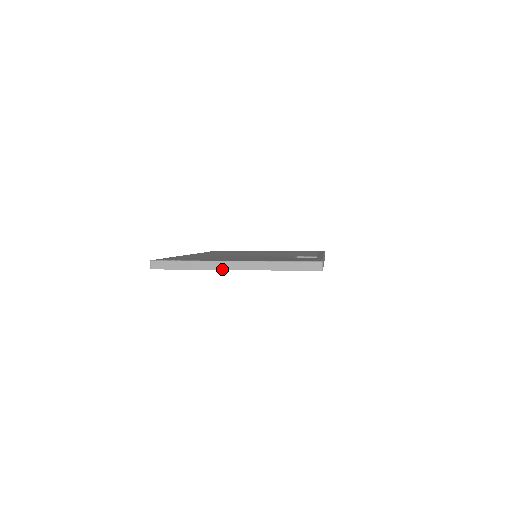
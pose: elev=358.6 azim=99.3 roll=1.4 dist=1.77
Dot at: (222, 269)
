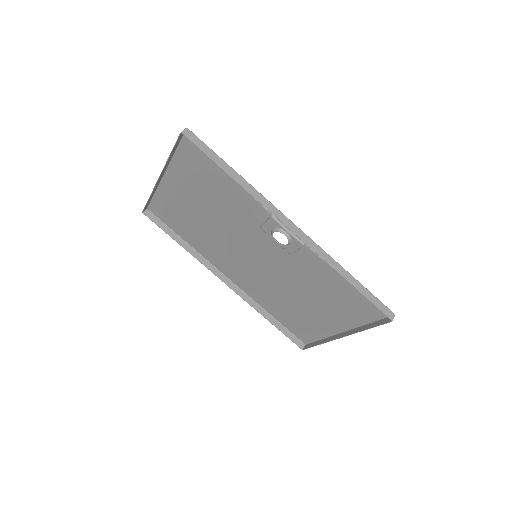
Dot at: (156, 183)
